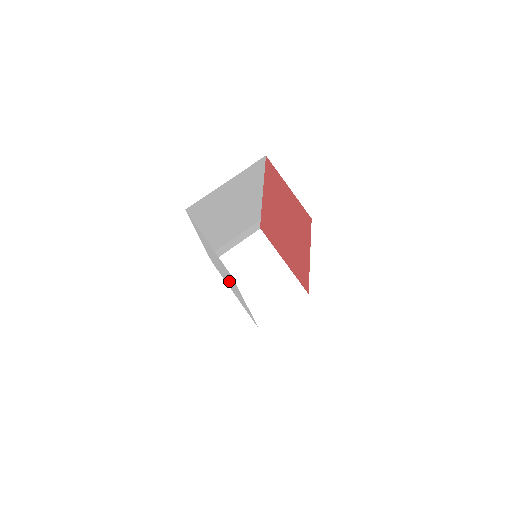
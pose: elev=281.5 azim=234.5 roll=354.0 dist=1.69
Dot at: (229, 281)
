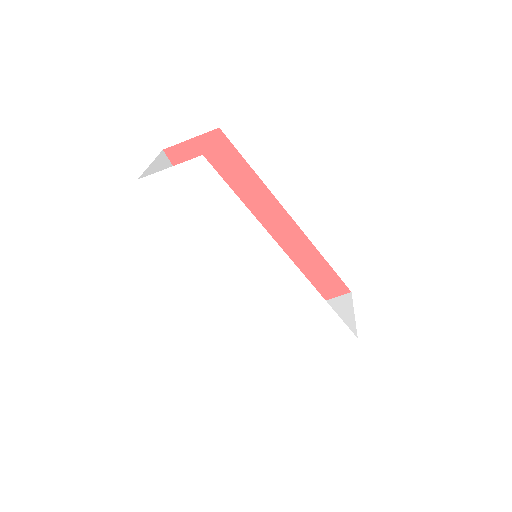
Dot at: (252, 266)
